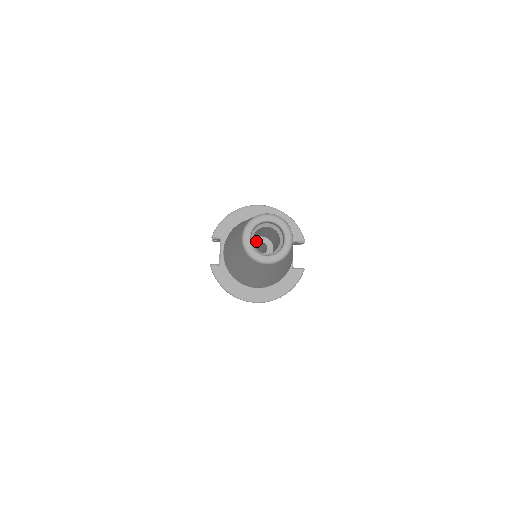
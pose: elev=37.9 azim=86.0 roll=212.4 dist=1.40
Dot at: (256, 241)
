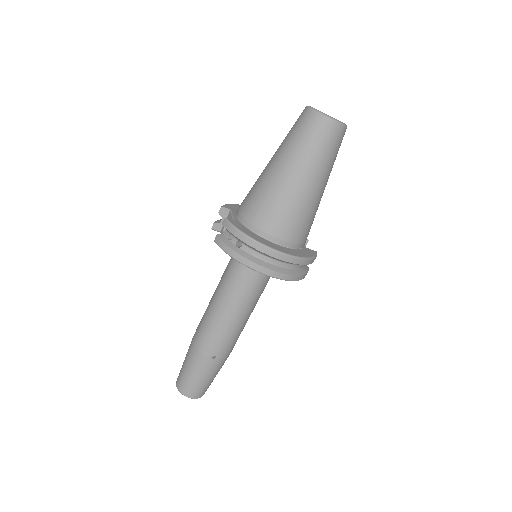
Dot at: occluded
